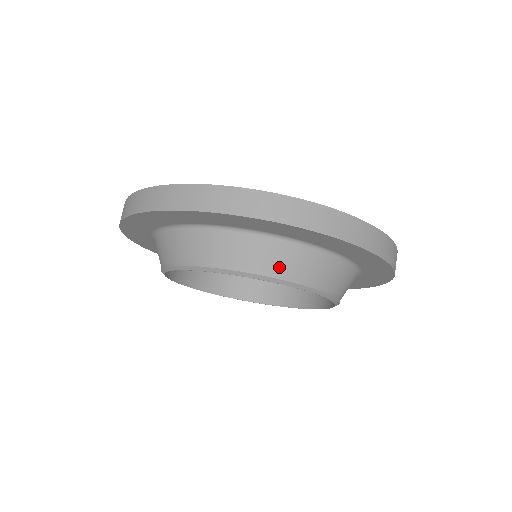
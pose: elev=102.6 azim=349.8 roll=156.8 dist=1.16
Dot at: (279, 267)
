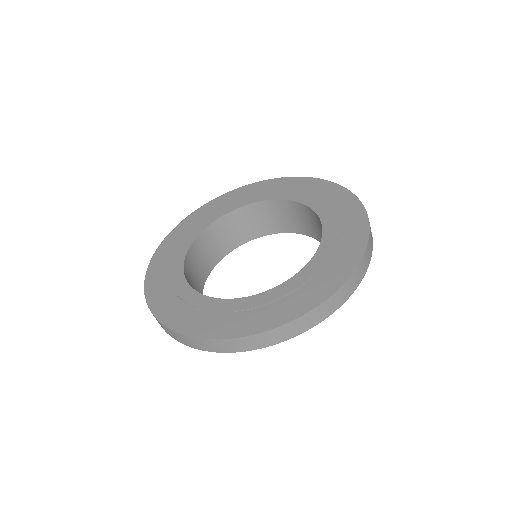
Dot at: occluded
